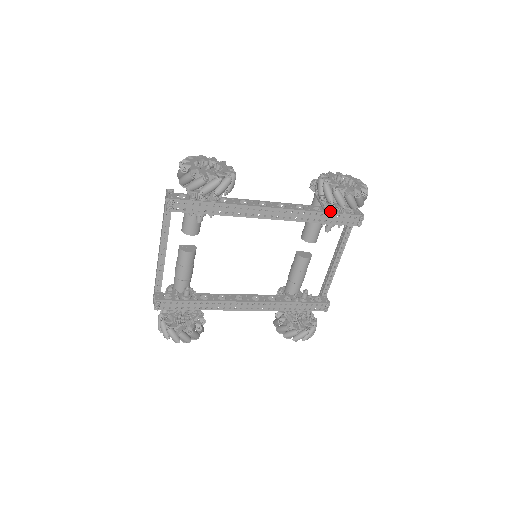
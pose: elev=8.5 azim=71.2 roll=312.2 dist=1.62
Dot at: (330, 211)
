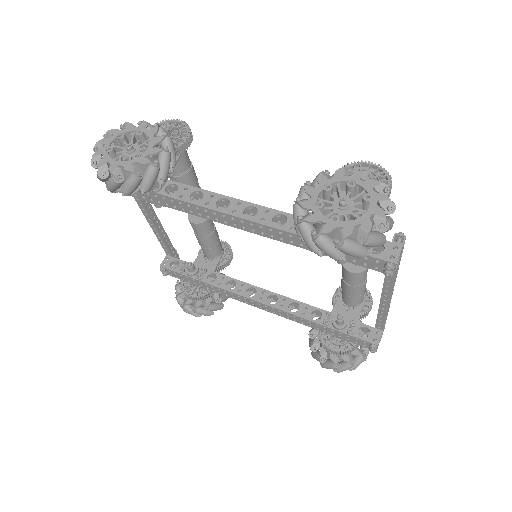
Dot at: occluded
